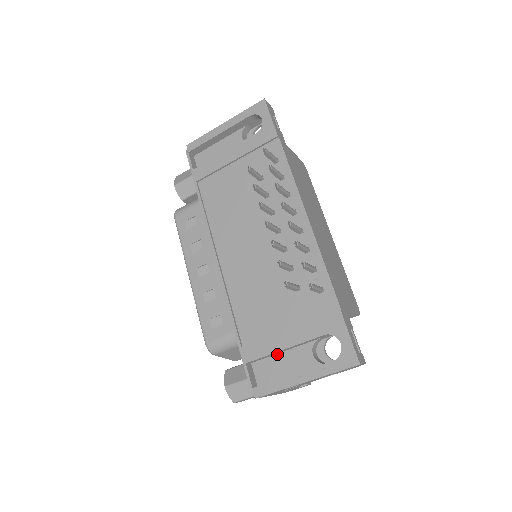
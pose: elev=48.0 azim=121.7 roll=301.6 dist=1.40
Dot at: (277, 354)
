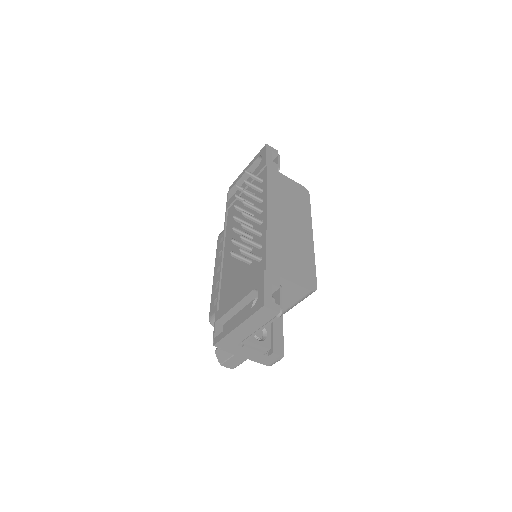
Dot at: (235, 315)
